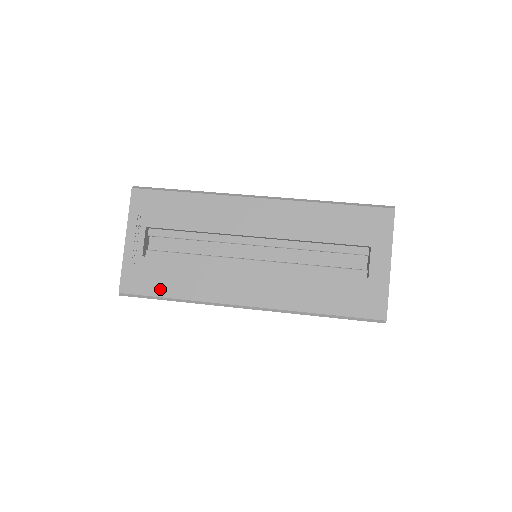
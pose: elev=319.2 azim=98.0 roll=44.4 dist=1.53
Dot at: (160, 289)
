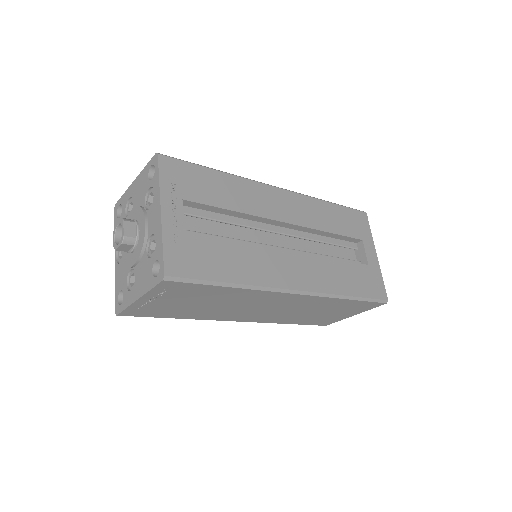
Dot at: (212, 272)
